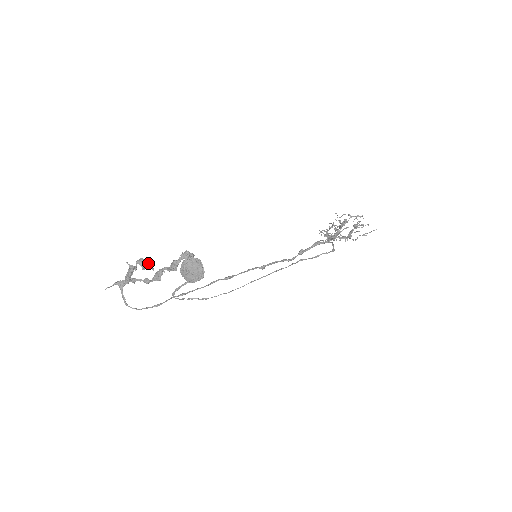
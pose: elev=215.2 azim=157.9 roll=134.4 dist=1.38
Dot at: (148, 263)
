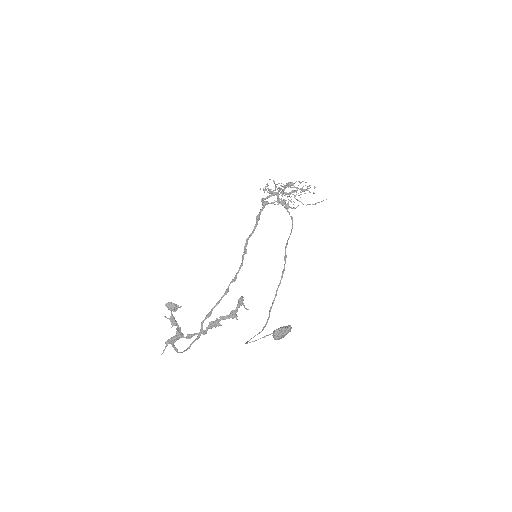
Dot at: (177, 305)
